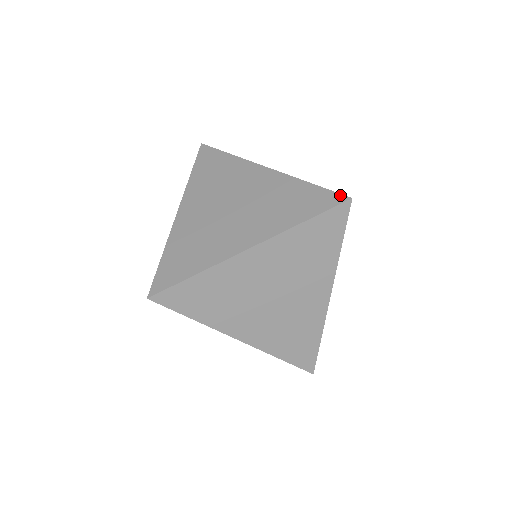
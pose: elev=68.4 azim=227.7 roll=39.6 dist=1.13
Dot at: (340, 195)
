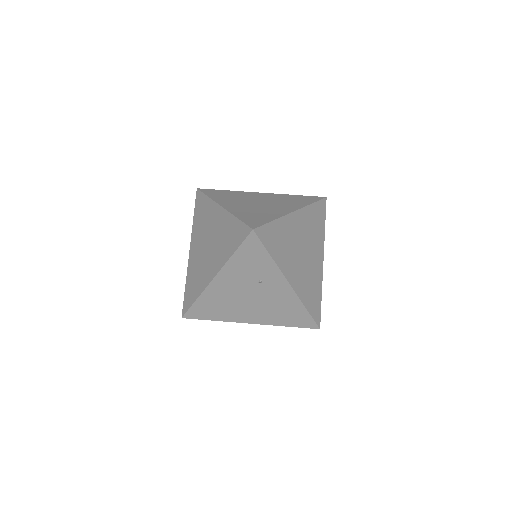
Dot at: (319, 197)
